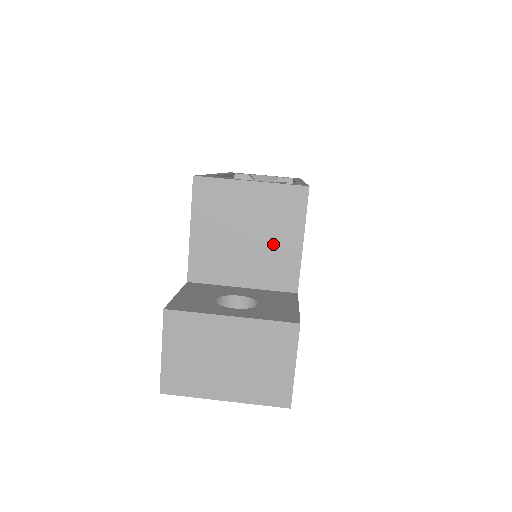
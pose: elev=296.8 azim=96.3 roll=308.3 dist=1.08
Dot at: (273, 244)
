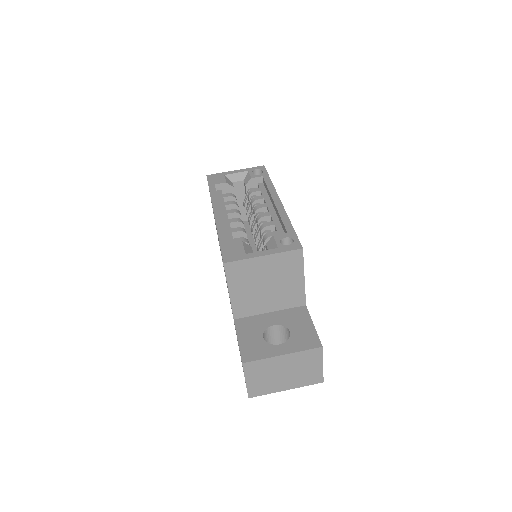
Dot at: (285, 285)
